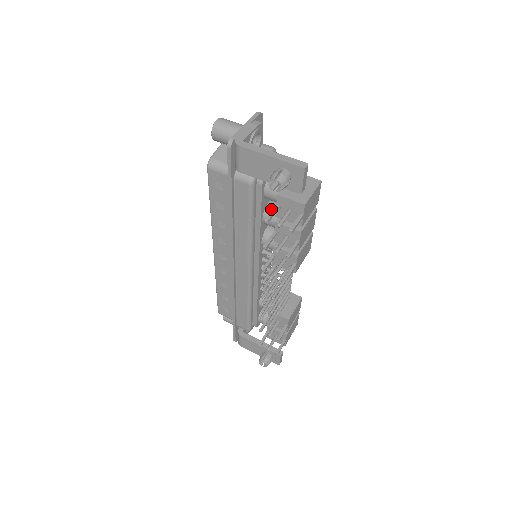
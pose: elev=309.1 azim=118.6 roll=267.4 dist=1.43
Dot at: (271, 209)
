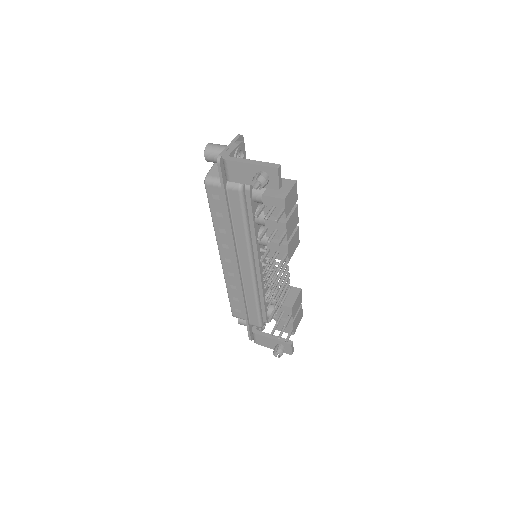
Dot at: occluded
